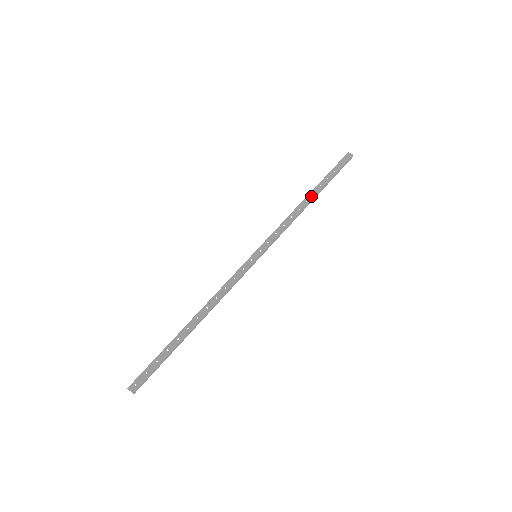
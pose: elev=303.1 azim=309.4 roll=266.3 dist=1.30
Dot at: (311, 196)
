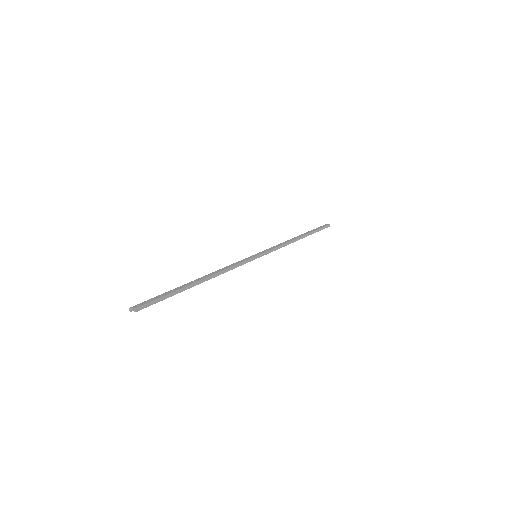
Dot at: (299, 236)
